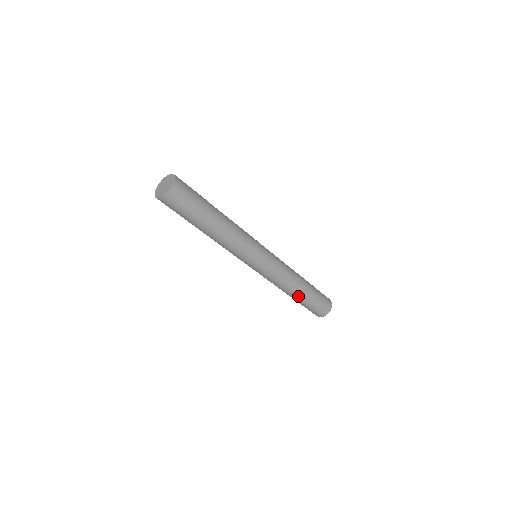
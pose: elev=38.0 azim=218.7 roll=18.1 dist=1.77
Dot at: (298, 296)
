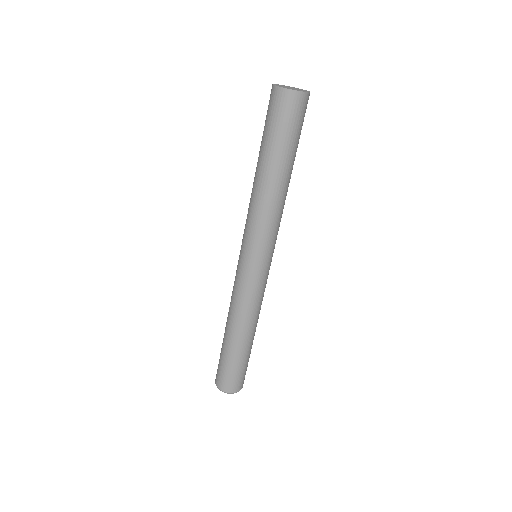
Dot at: (230, 338)
